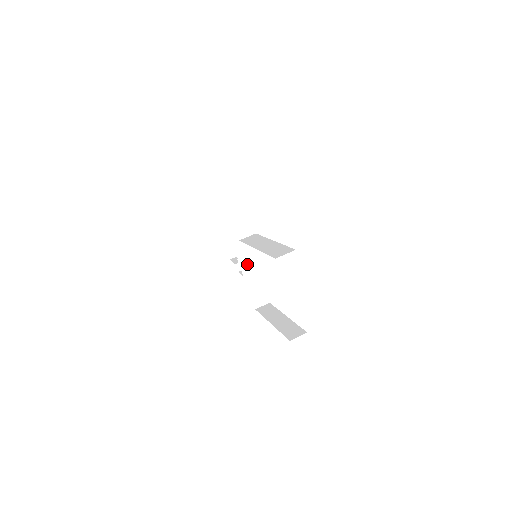
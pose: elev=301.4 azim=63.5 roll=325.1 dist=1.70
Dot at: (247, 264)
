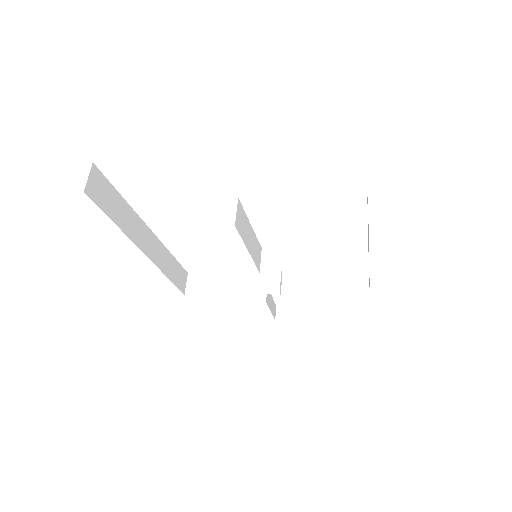
Dot at: (295, 285)
